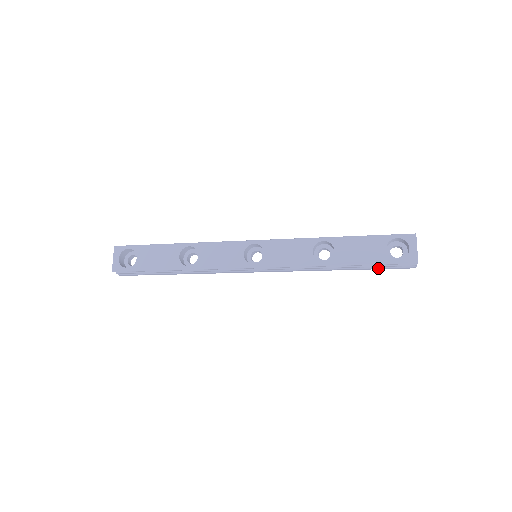
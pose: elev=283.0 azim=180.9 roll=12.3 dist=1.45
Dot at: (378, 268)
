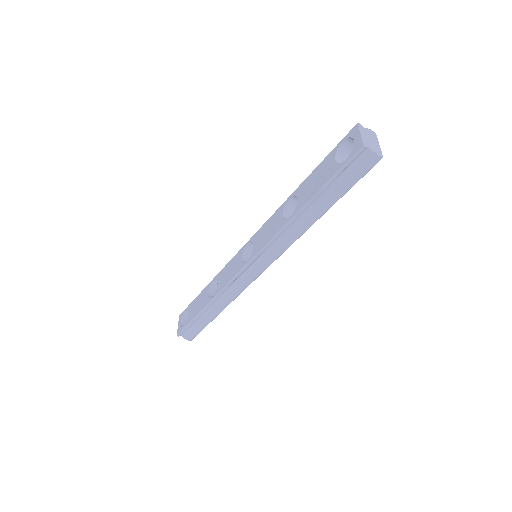
Dot at: (345, 187)
